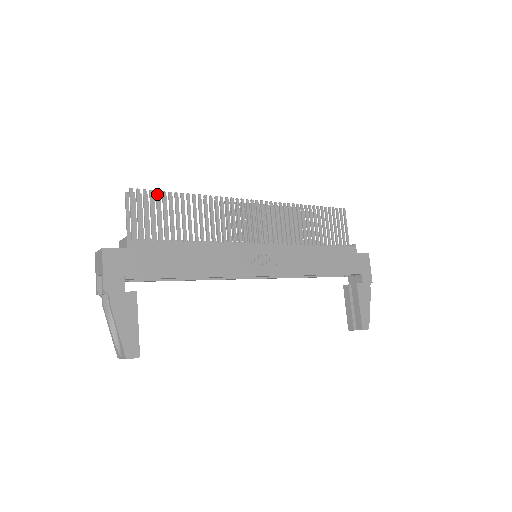
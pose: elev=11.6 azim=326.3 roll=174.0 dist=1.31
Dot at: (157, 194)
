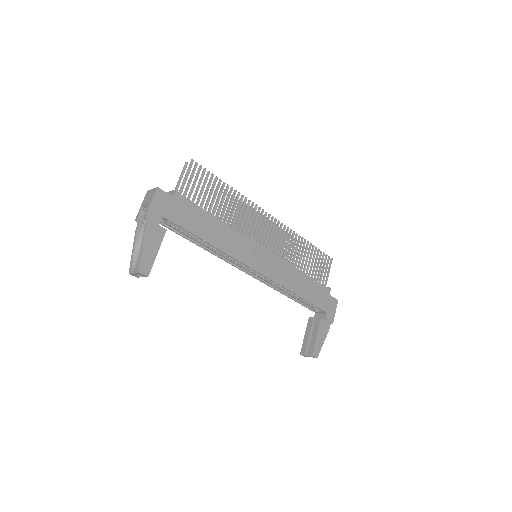
Dot at: (208, 173)
